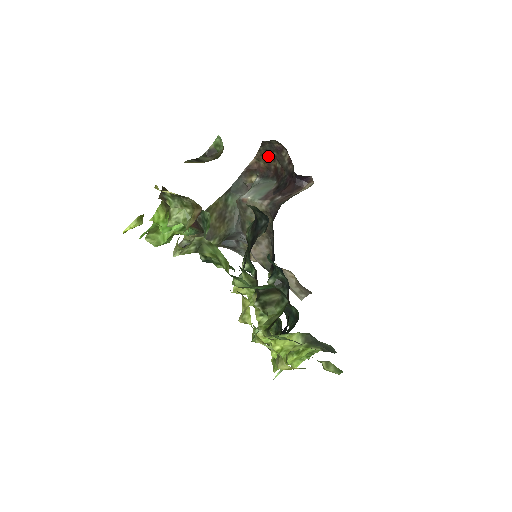
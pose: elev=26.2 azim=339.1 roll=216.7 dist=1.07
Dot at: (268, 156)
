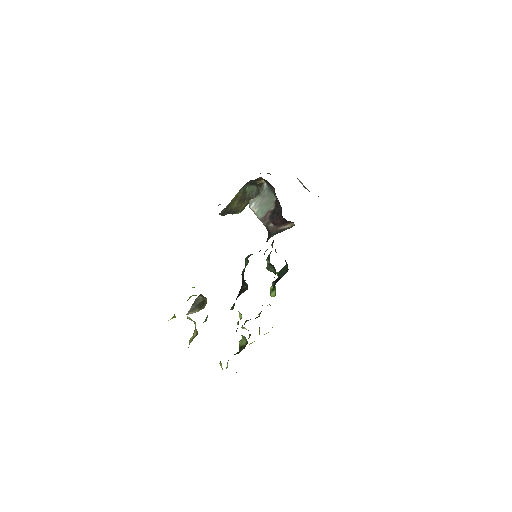
Dot at: occluded
